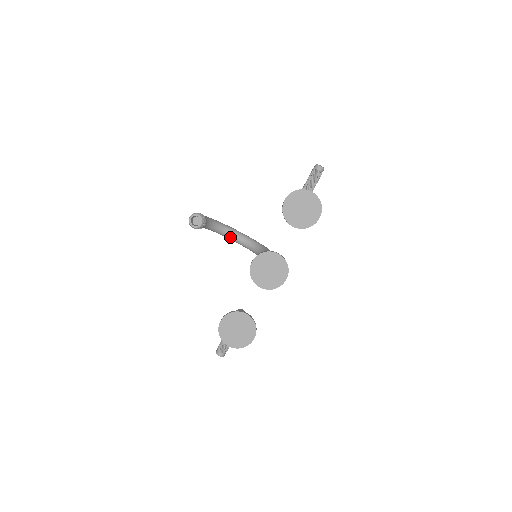
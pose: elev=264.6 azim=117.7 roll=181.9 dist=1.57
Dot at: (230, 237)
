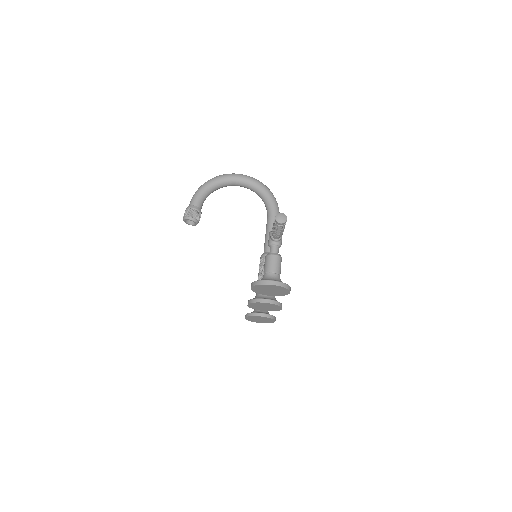
Dot at: occluded
